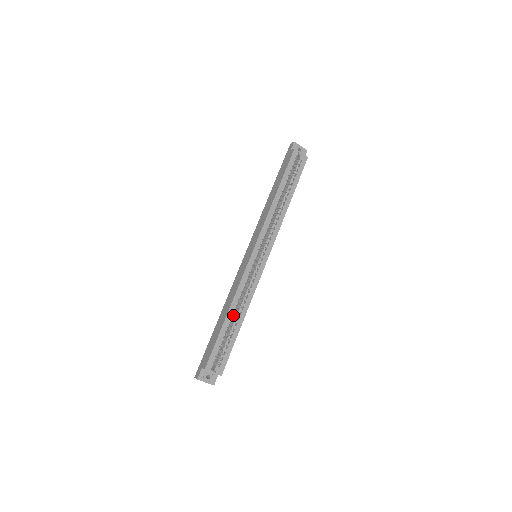
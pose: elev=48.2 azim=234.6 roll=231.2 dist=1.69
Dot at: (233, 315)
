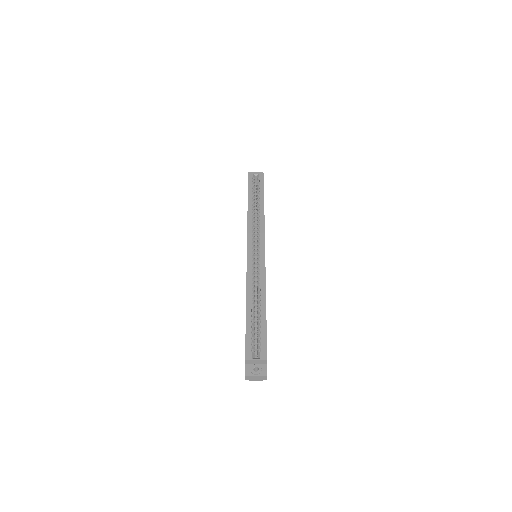
Dot at: occluded
